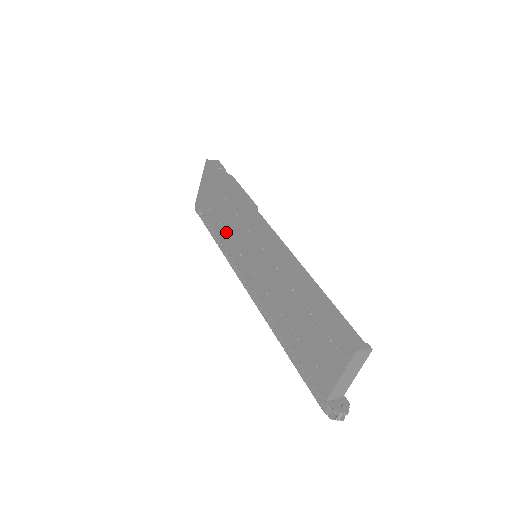
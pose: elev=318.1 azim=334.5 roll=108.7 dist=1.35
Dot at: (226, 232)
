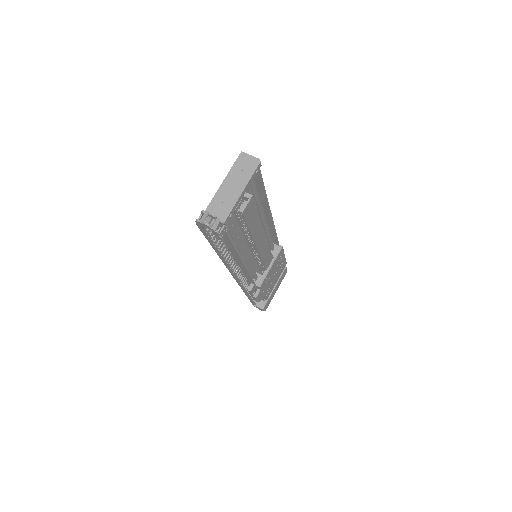
Dot at: occluded
